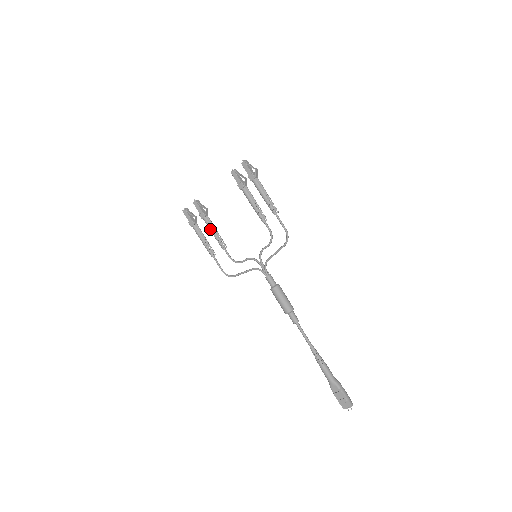
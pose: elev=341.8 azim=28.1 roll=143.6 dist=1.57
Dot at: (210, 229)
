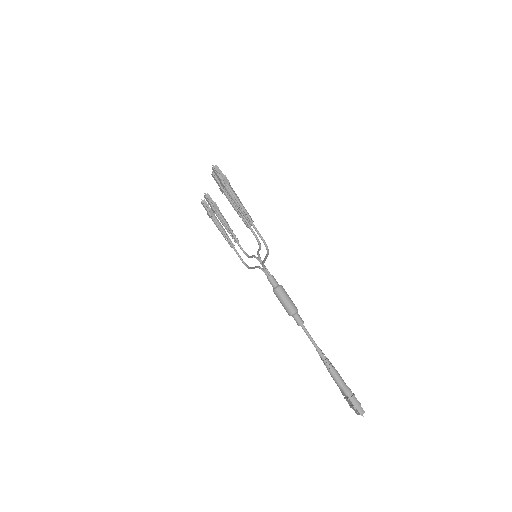
Dot at: occluded
